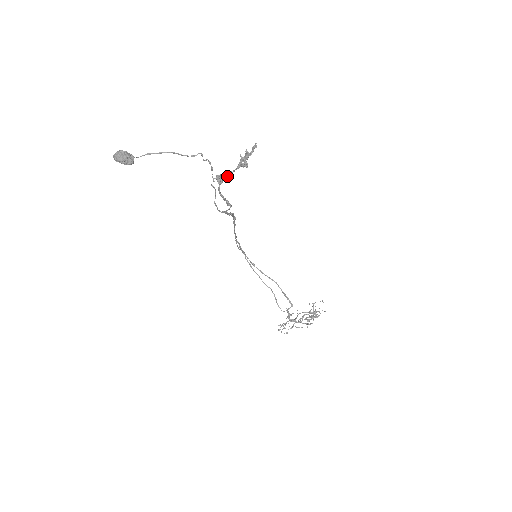
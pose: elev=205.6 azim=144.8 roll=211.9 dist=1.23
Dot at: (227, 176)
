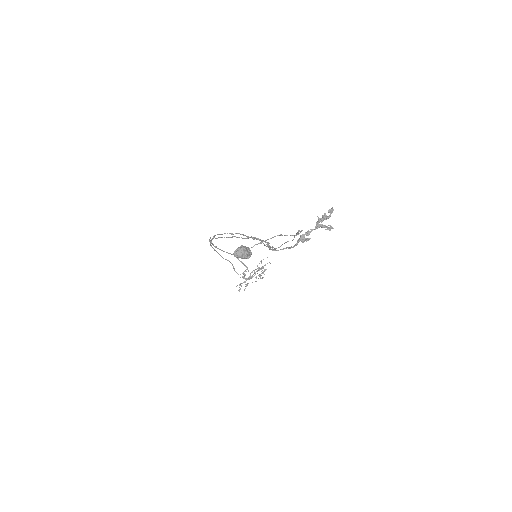
Dot at: occluded
